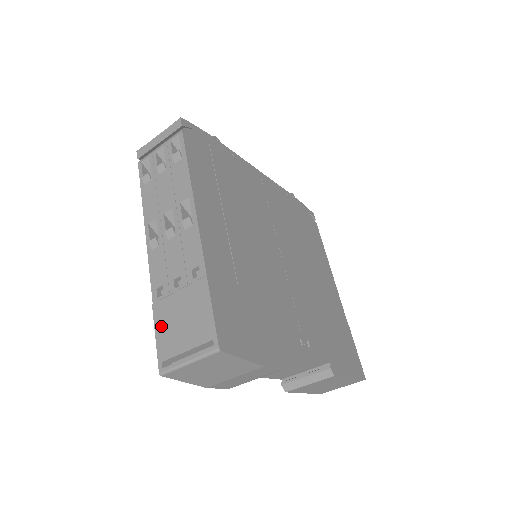
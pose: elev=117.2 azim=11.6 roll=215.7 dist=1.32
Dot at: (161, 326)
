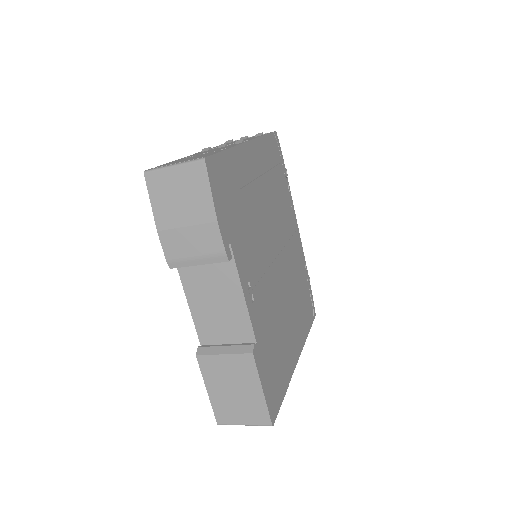
Dot at: (171, 162)
